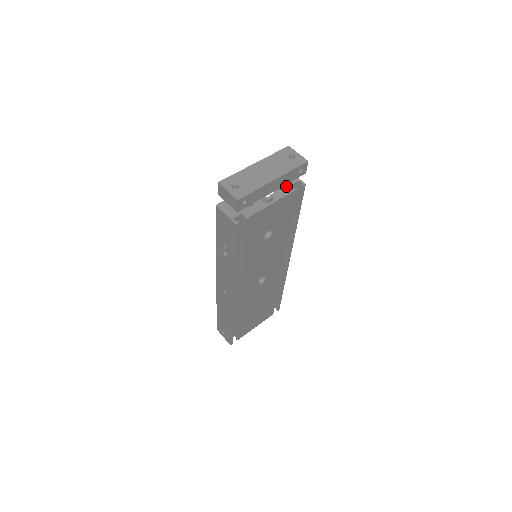
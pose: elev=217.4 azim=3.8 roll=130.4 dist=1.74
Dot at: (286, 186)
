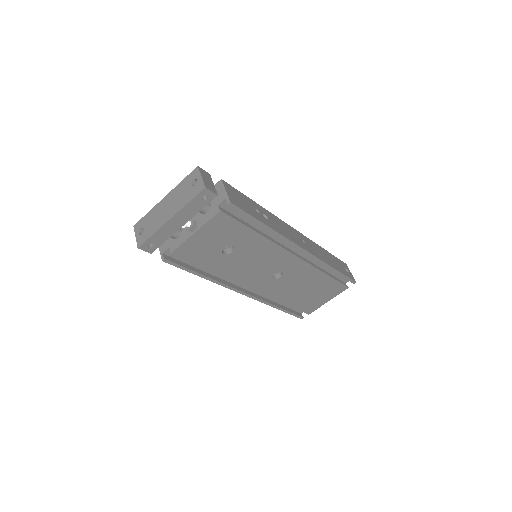
Dot at: (213, 207)
